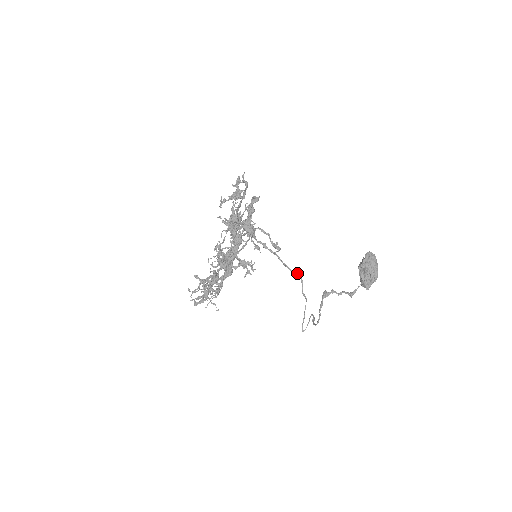
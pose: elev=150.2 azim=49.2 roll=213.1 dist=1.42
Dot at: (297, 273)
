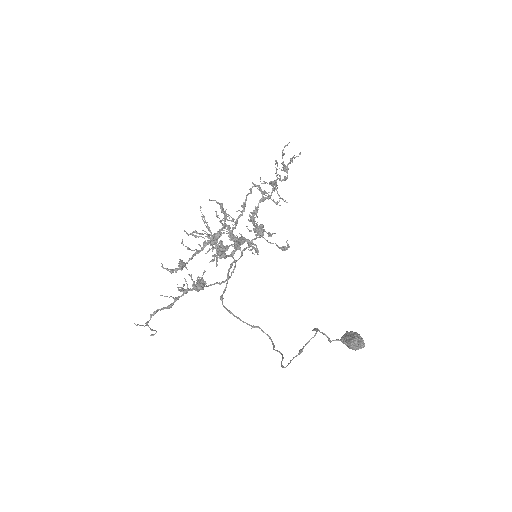
Dot at: (268, 336)
